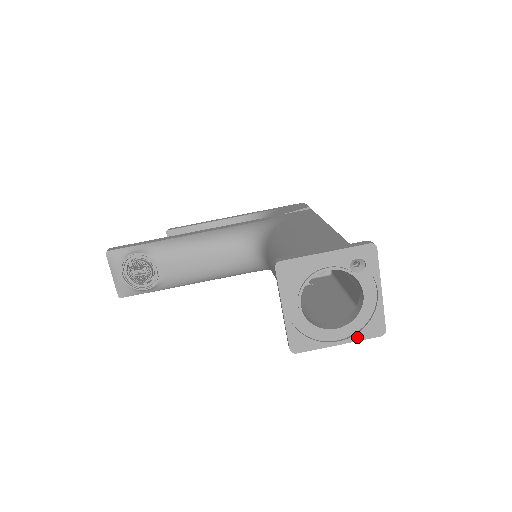
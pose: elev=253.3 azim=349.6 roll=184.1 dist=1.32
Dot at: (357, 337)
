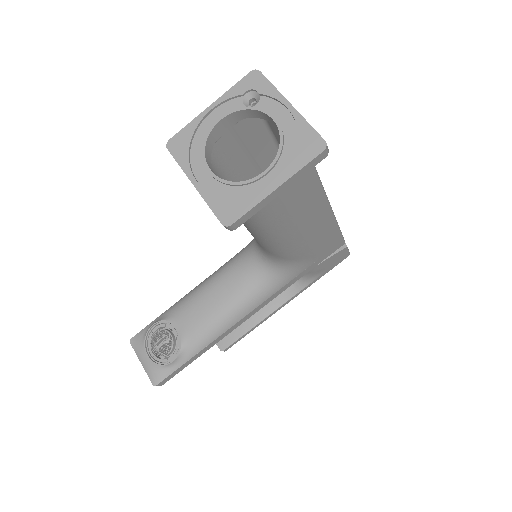
Dot at: (294, 168)
